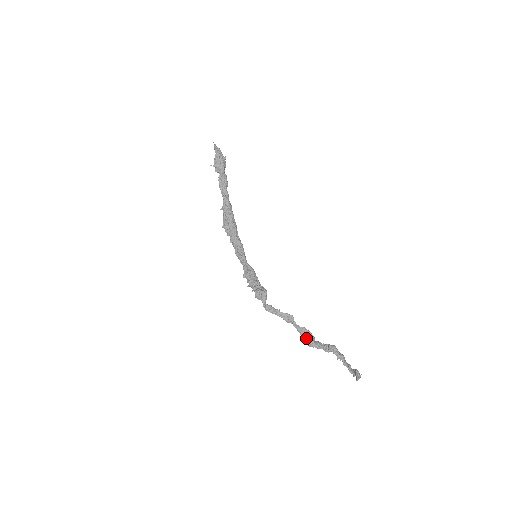
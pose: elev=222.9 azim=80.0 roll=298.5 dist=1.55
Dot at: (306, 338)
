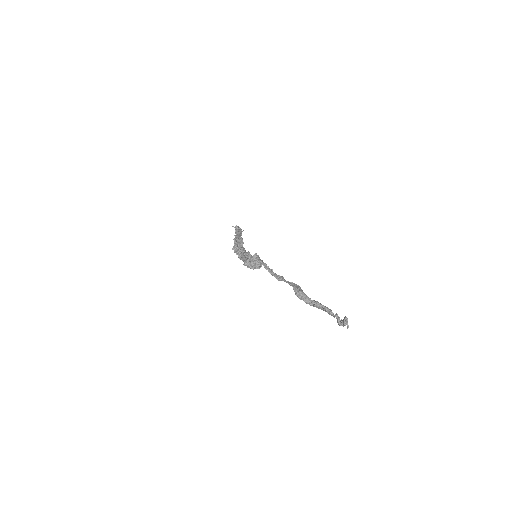
Dot at: (295, 287)
